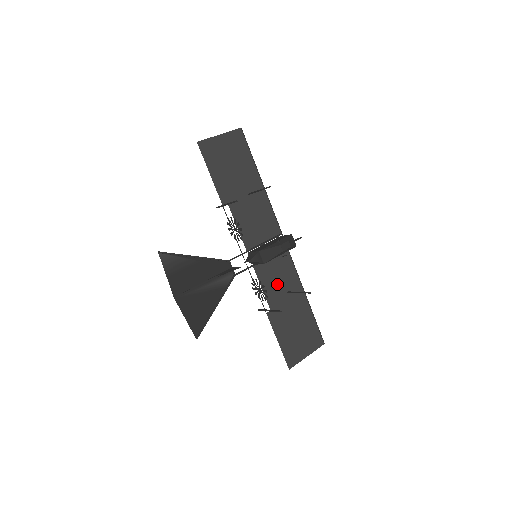
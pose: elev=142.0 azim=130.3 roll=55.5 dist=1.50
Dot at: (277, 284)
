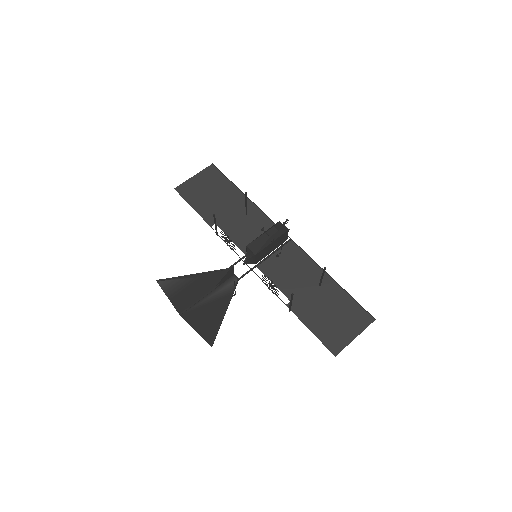
Dot at: (290, 275)
